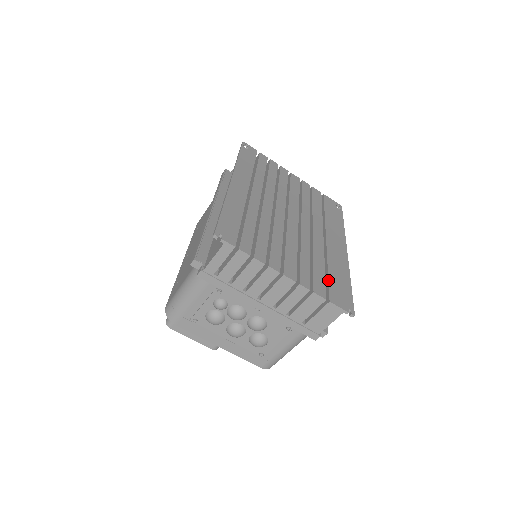
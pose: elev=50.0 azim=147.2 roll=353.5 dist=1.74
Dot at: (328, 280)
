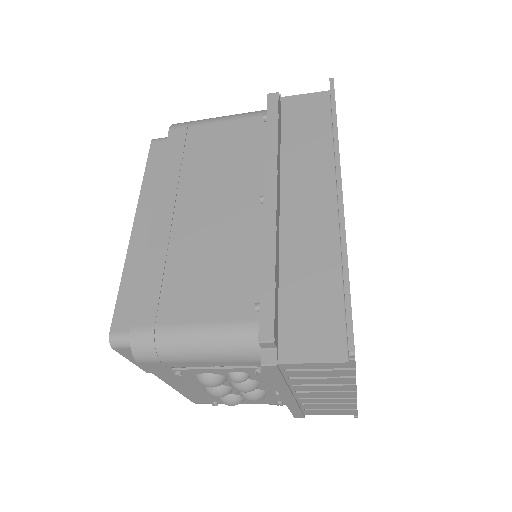
Dot at: occluded
